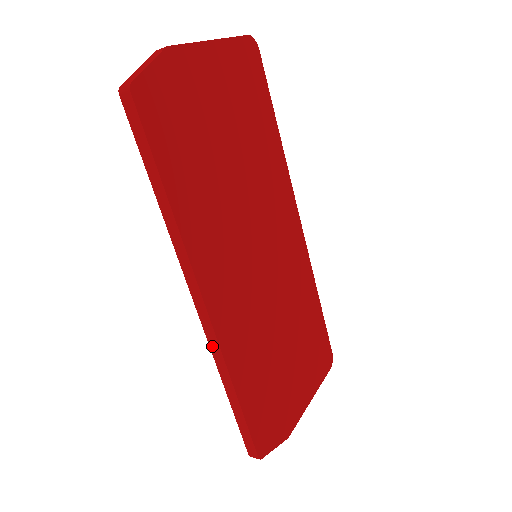
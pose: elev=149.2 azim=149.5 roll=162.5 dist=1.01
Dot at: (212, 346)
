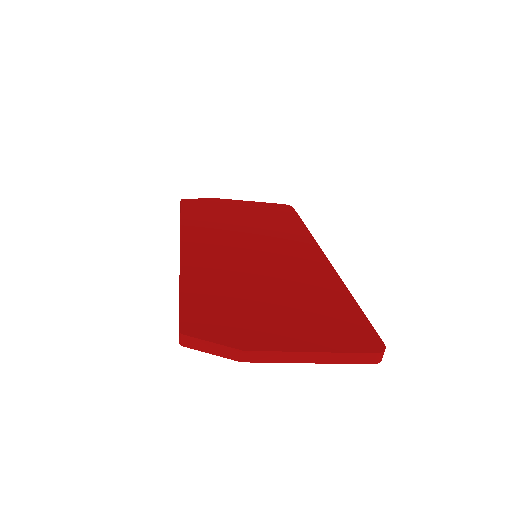
Dot at: occluded
